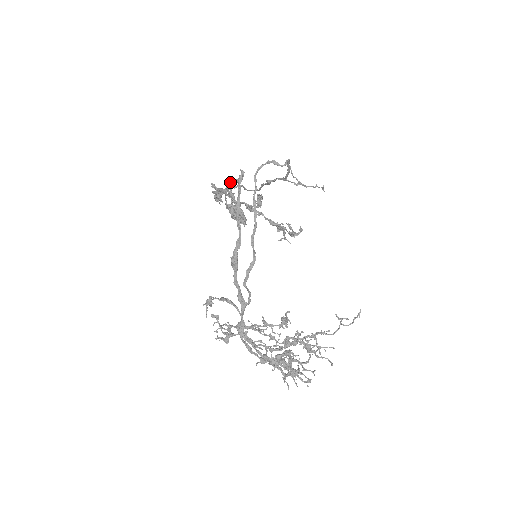
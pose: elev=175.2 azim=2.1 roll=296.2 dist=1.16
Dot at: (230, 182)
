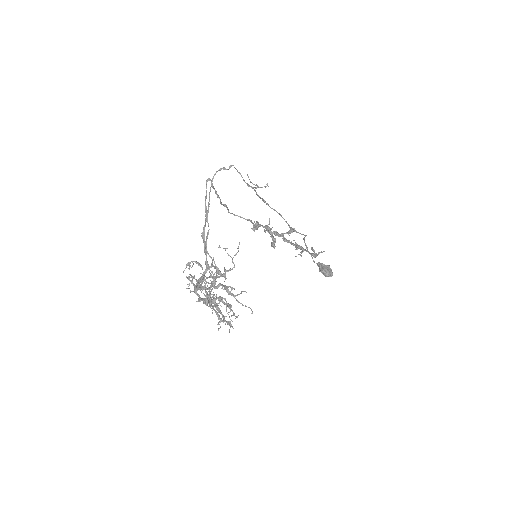
Dot at: (215, 192)
